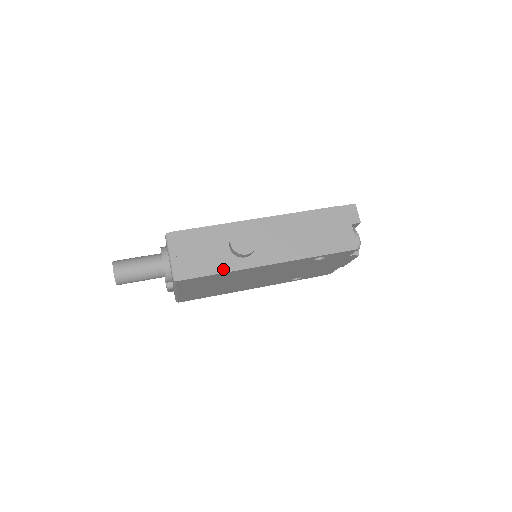
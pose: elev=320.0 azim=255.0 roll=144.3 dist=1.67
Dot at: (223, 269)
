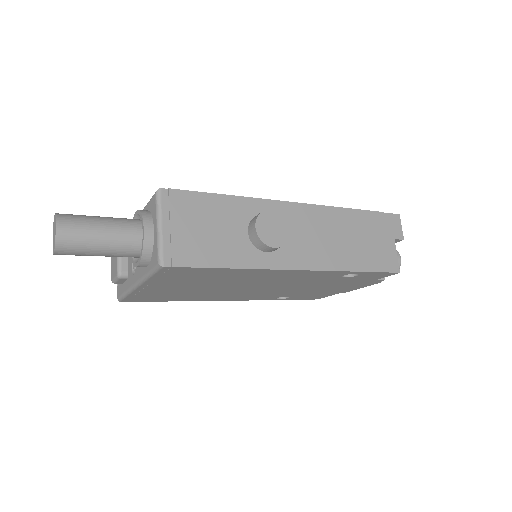
Dot at: (236, 262)
